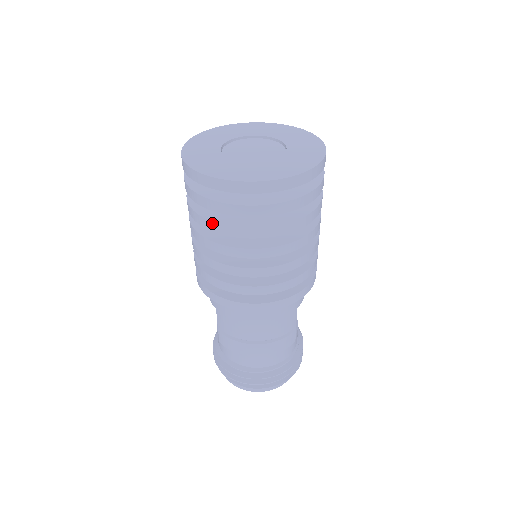
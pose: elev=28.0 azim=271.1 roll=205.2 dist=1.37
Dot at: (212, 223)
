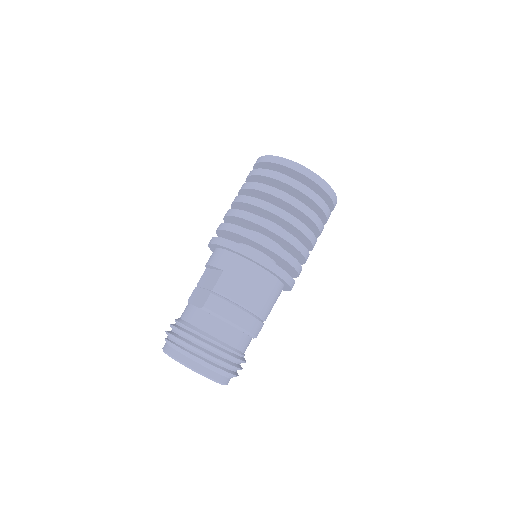
Dot at: (281, 191)
